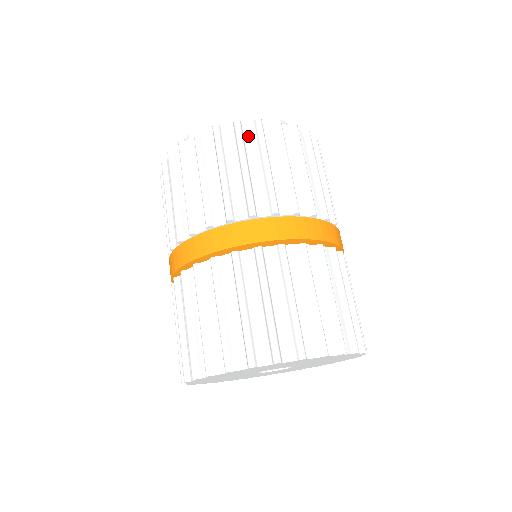
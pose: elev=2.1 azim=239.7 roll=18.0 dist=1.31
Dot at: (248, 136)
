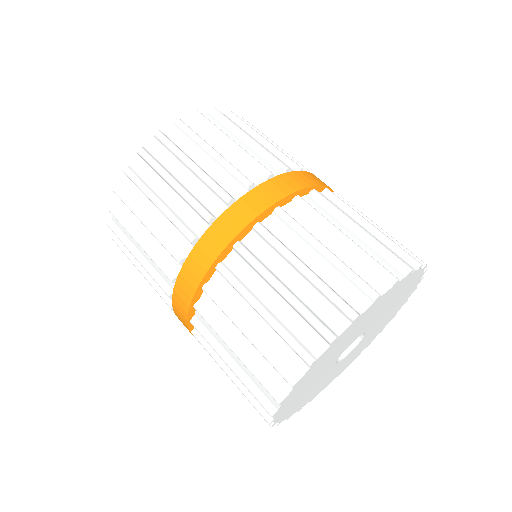
Dot at: occluded
